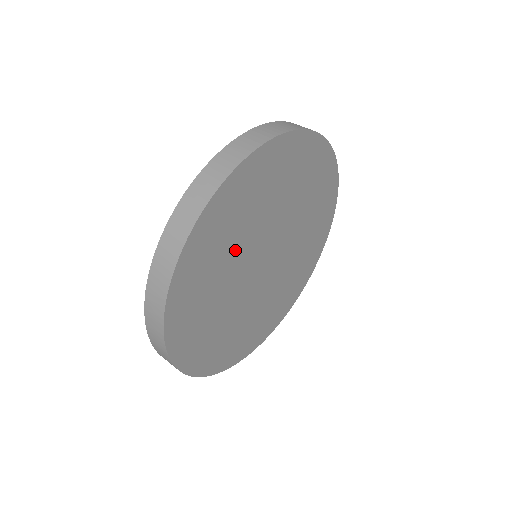
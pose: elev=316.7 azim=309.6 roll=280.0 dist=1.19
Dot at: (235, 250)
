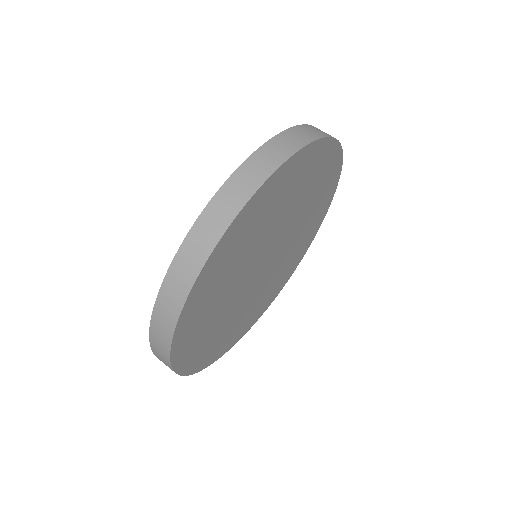
Dot at: (279, 217)
